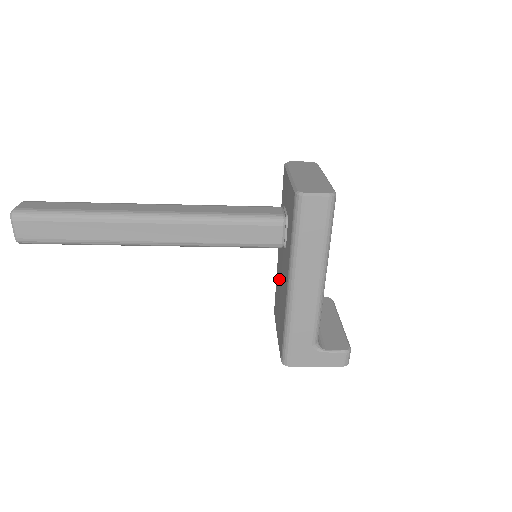
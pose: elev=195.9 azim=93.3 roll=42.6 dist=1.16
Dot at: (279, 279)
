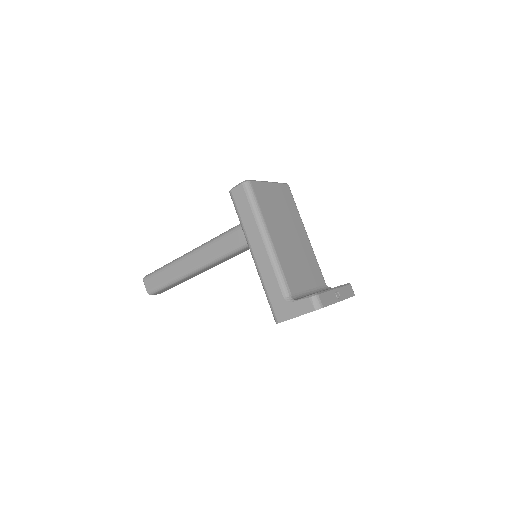
Dot at: occluded
